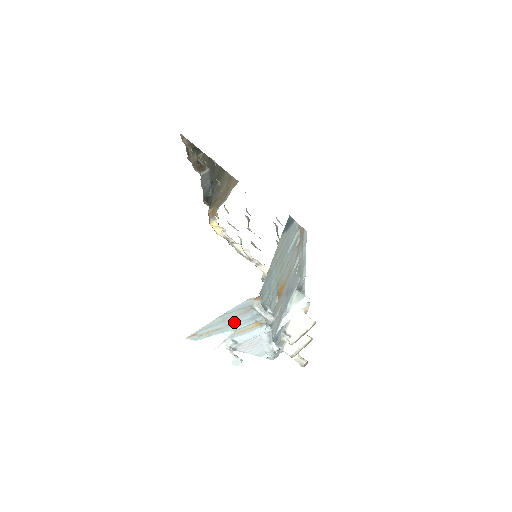
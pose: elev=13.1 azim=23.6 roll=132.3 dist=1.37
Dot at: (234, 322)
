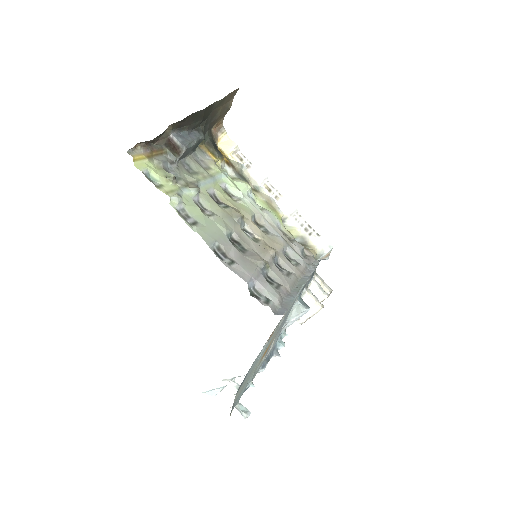
Dot at: occluded
